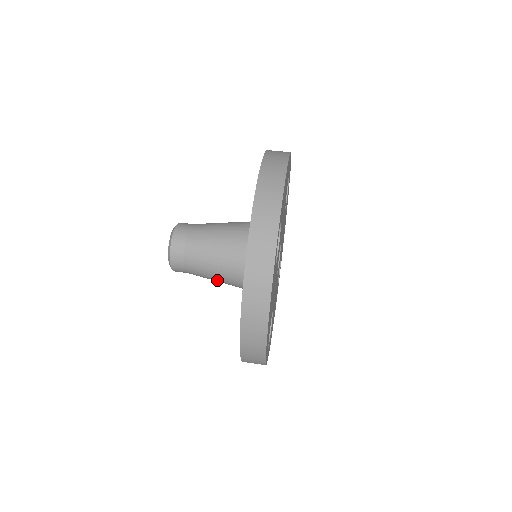
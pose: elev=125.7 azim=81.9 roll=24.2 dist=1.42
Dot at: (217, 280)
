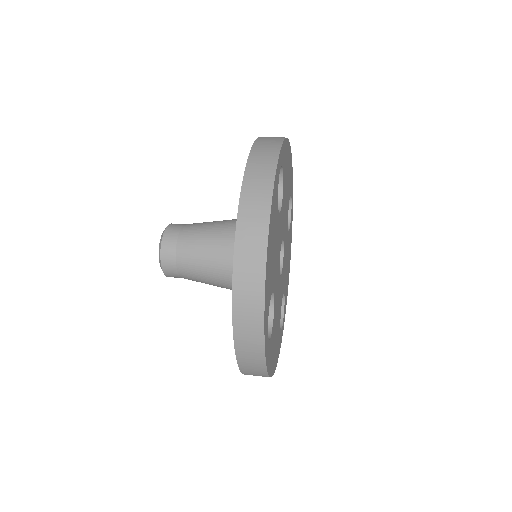
Dot at: (210, 271)
